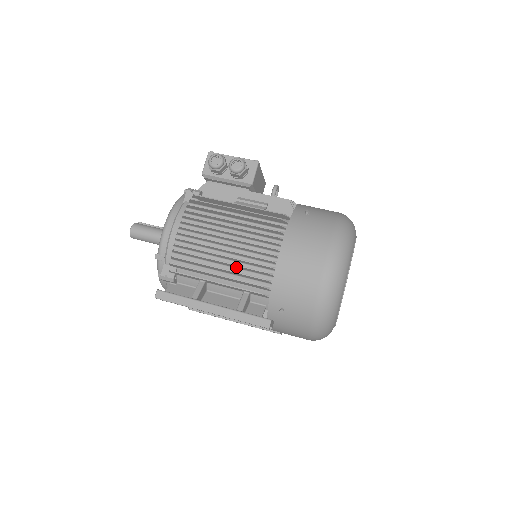
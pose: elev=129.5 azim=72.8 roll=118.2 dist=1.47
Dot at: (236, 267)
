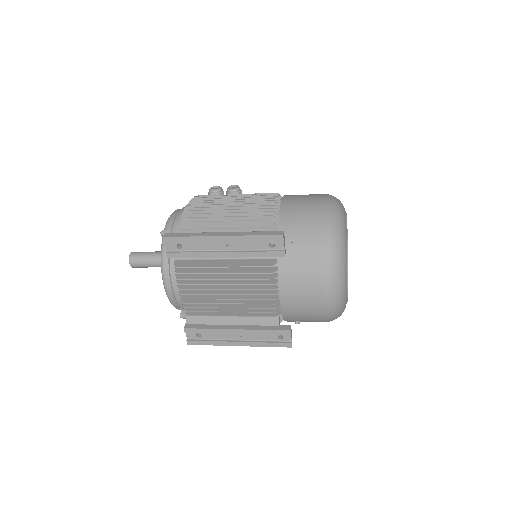
Dot at: occluded
